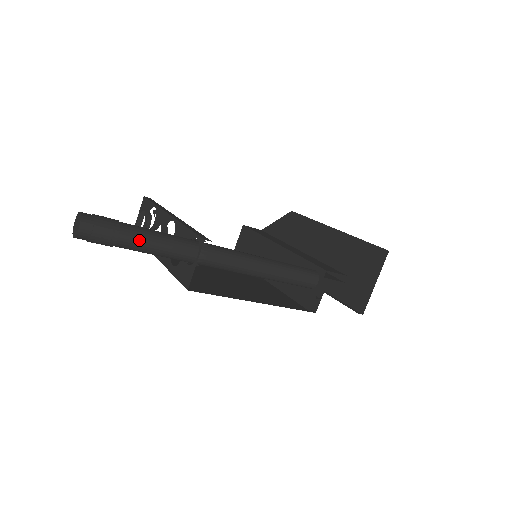
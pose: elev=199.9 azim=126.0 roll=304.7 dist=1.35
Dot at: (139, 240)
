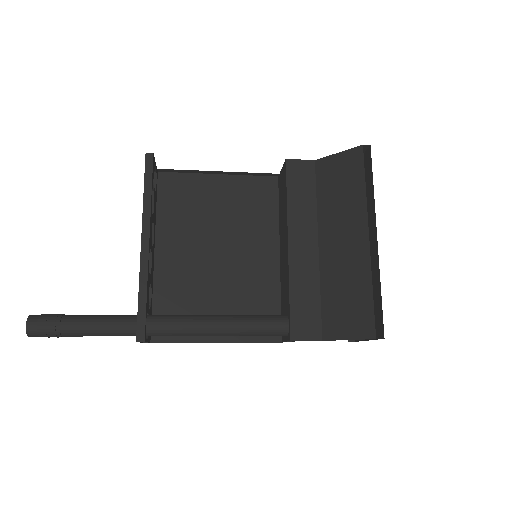
Dot at: (81, 336)
